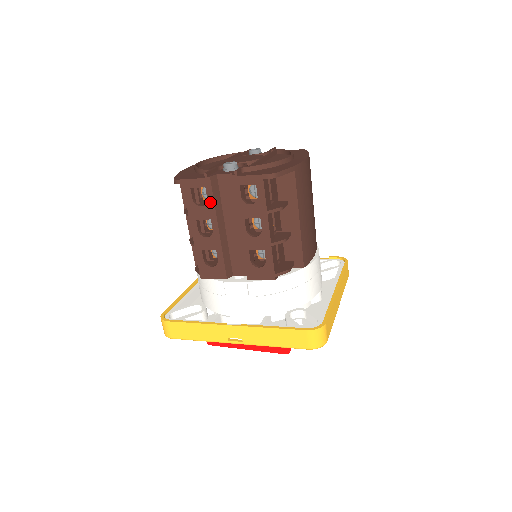
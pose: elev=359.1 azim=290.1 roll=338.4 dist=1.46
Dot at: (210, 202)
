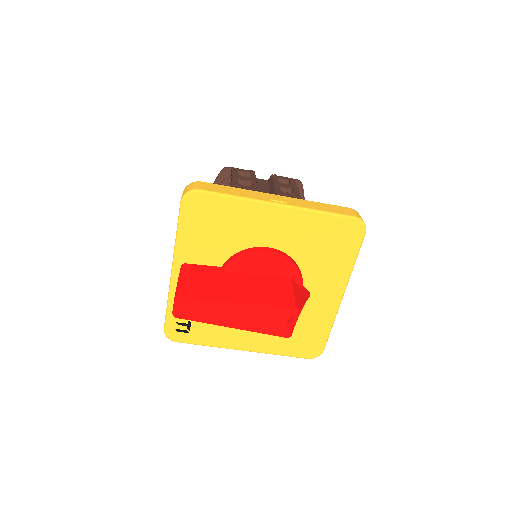
Dot at: (252, 177)
